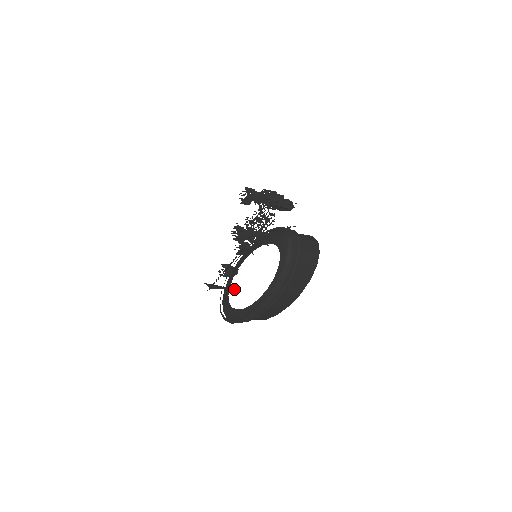
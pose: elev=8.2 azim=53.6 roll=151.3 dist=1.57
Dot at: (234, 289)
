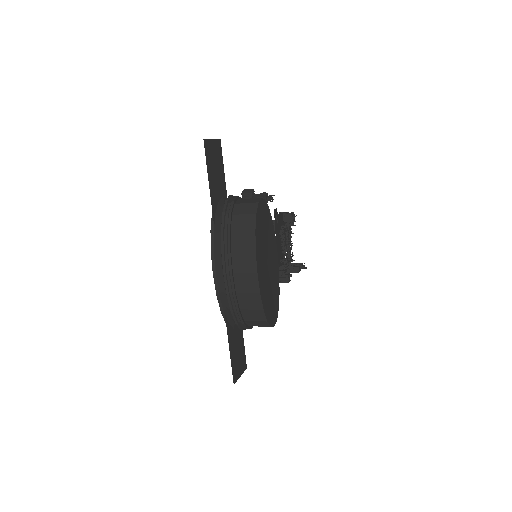
Dot at: occluded
